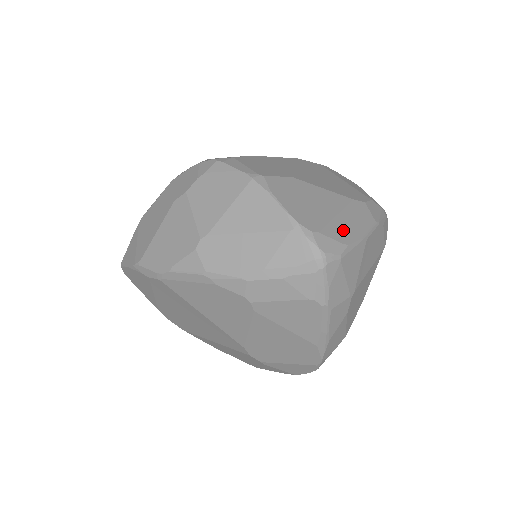
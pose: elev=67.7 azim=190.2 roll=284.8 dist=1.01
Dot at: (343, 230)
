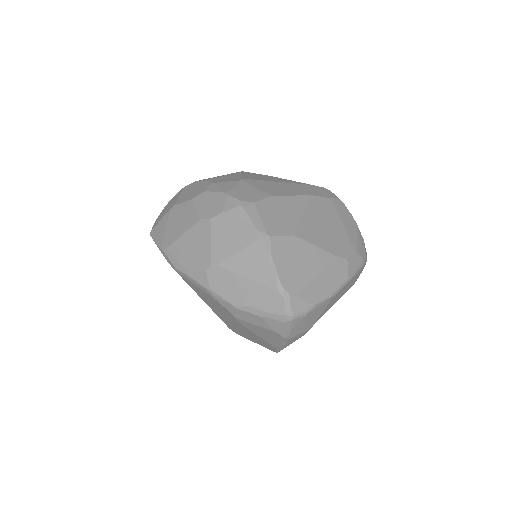
Dot at: (317, 291)
